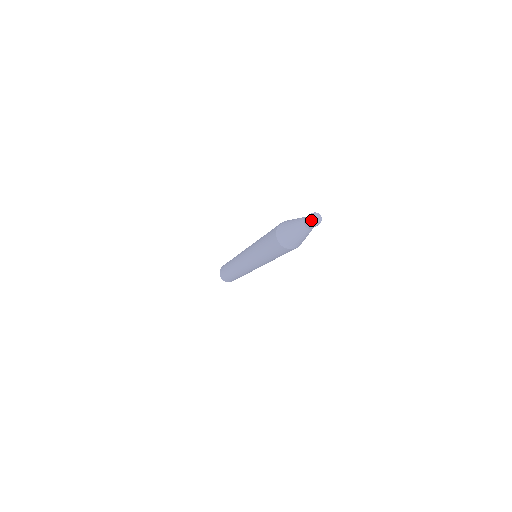
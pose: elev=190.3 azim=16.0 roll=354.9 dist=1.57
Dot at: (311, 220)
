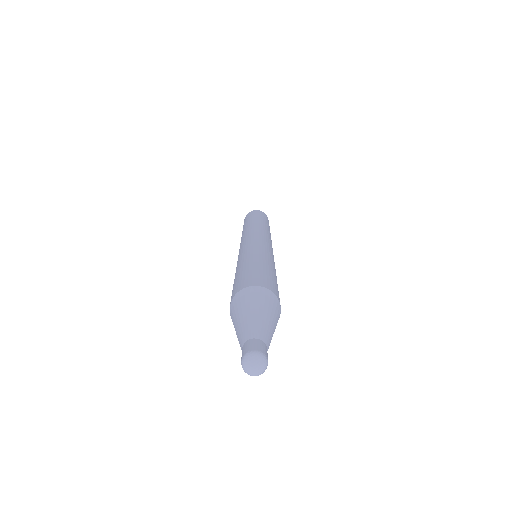
Dot at: occluded
